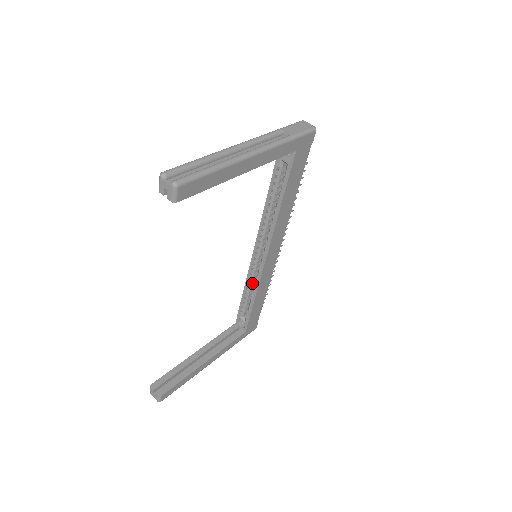
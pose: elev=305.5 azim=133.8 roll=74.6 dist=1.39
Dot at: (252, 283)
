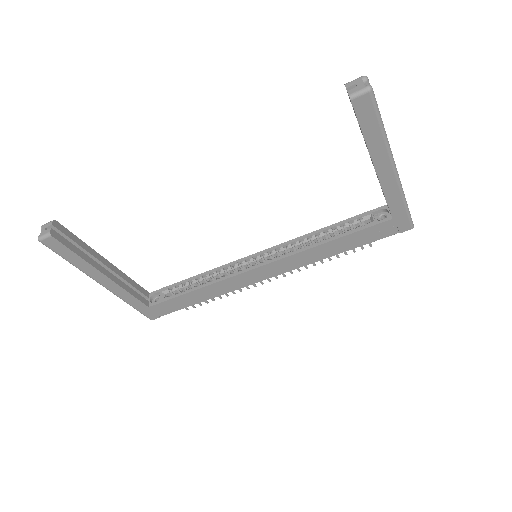
Dot at: (215, 276)
